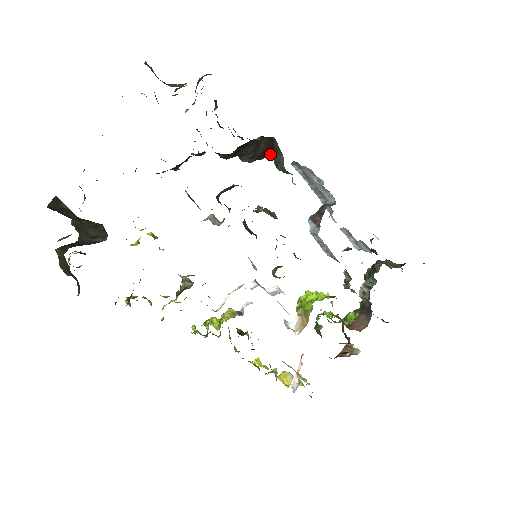
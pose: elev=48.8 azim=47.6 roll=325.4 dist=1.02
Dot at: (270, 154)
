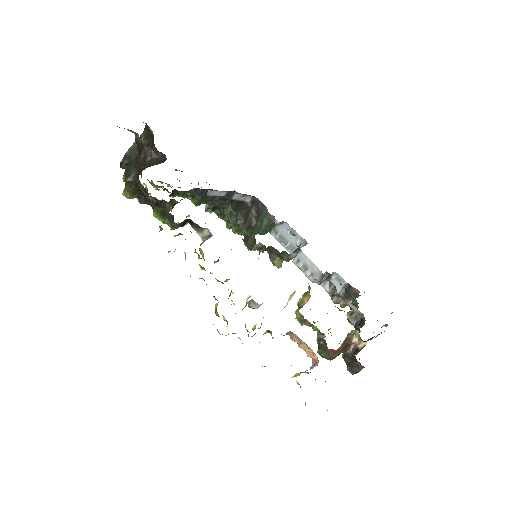
Dot at: (256, 225)
